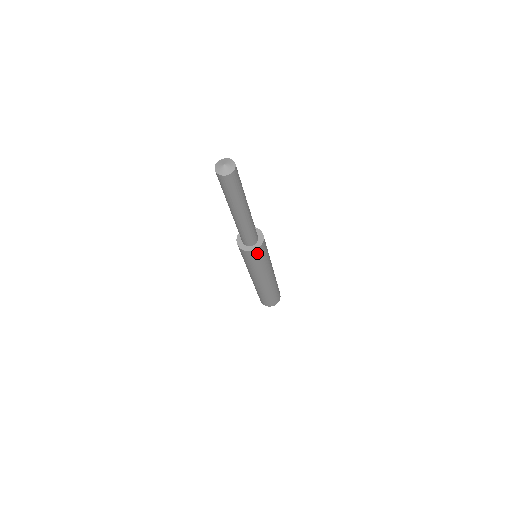
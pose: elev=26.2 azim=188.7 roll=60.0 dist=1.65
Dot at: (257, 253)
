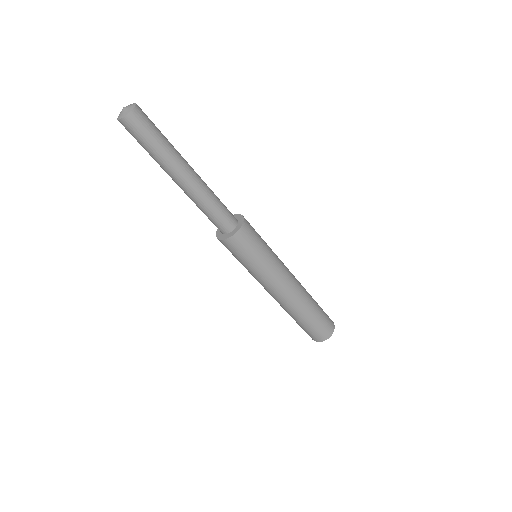
Dot at: (236, 243)
